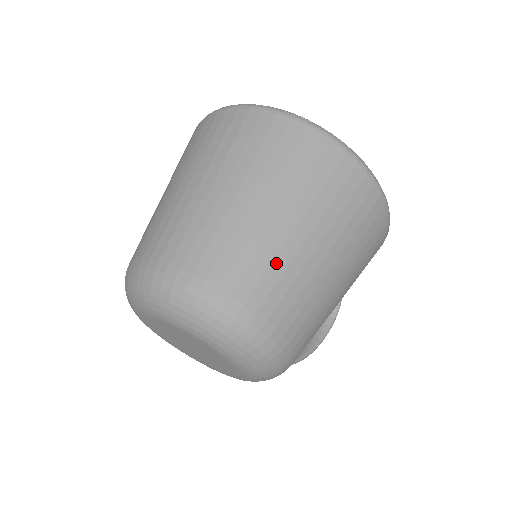
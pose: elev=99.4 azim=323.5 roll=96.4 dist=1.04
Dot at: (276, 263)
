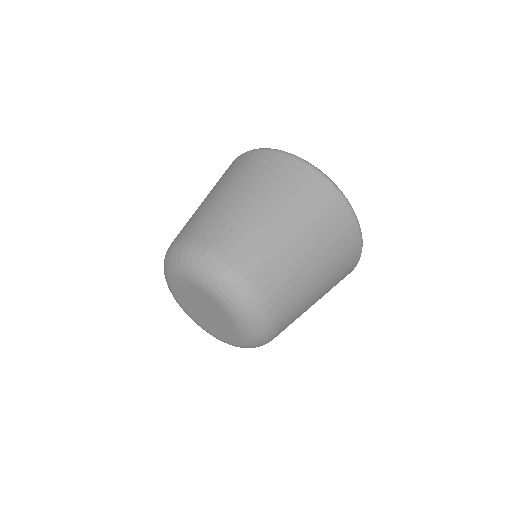
Dot at: (302, 299)
